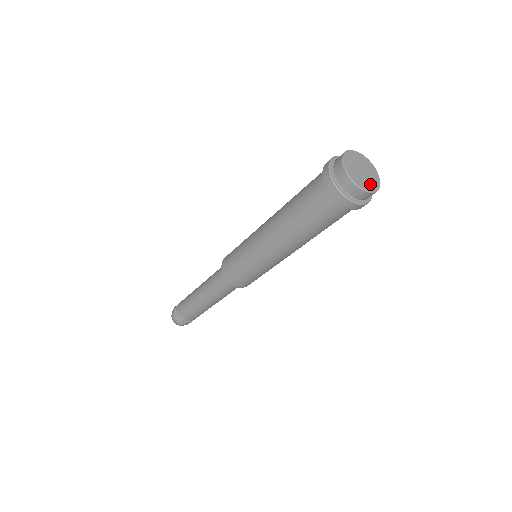
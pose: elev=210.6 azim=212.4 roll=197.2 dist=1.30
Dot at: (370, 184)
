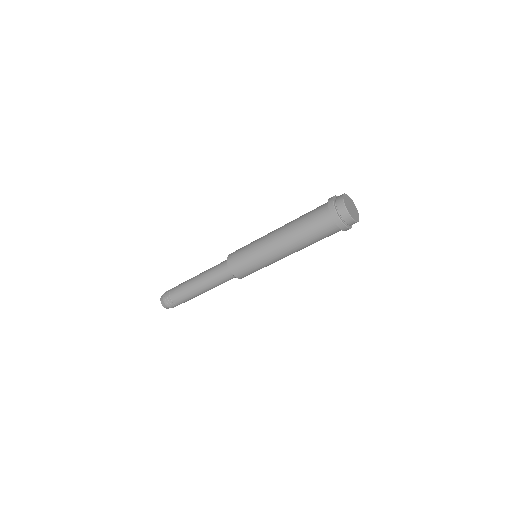
Dot at: (355, 216)
